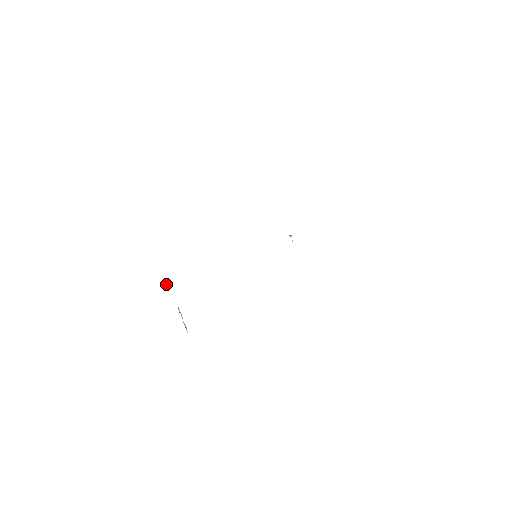
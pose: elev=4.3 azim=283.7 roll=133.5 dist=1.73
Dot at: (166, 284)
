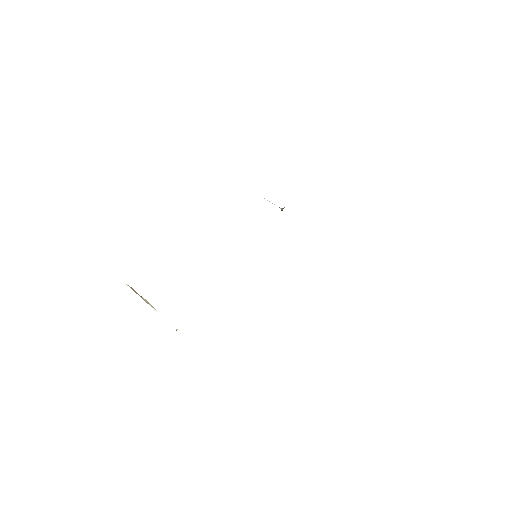
Dot at: occluded
